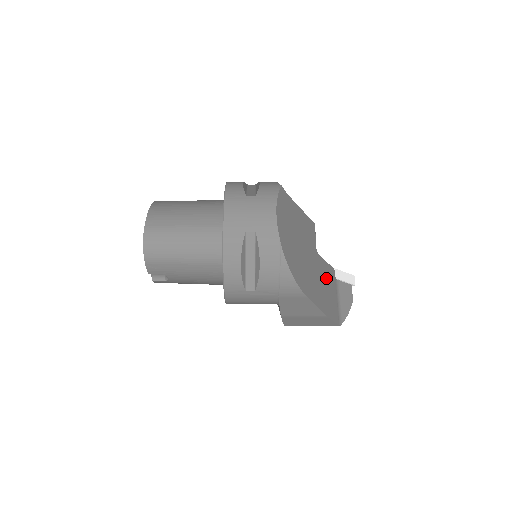
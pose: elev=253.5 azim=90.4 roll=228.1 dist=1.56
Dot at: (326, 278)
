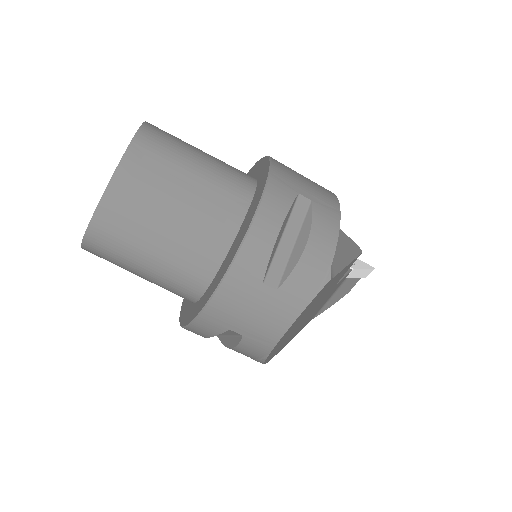
Dot at: occluded
